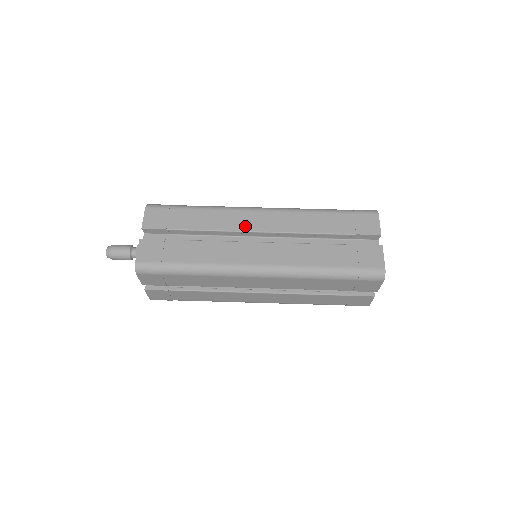
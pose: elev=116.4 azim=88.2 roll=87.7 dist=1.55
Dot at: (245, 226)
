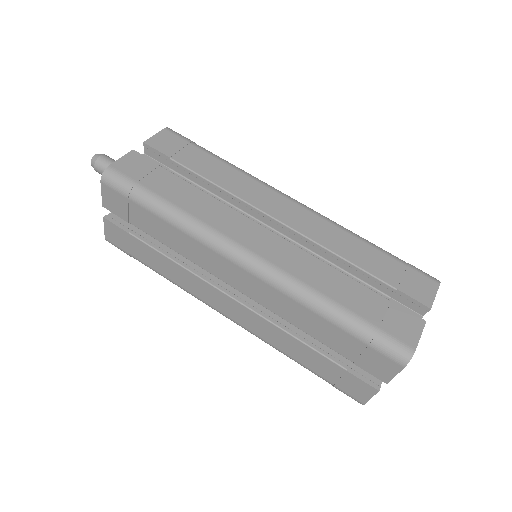
Dot at: (262, 204)
